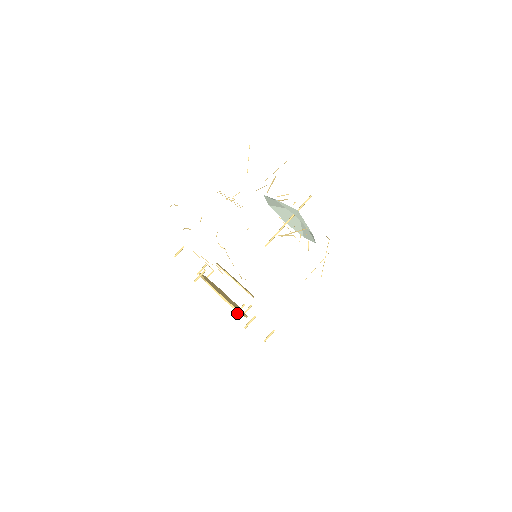
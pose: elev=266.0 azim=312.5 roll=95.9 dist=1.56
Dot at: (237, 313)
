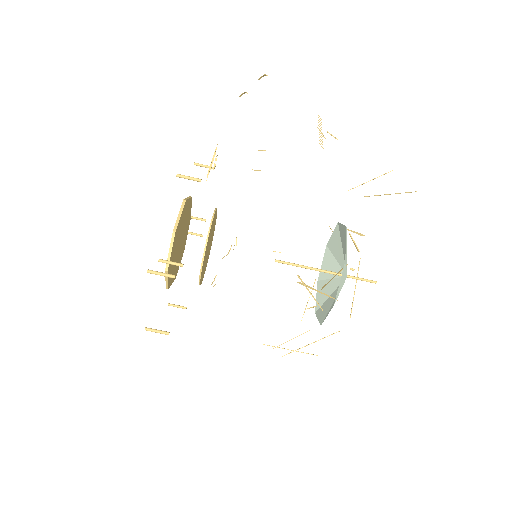
Dot at: (165, 261)
